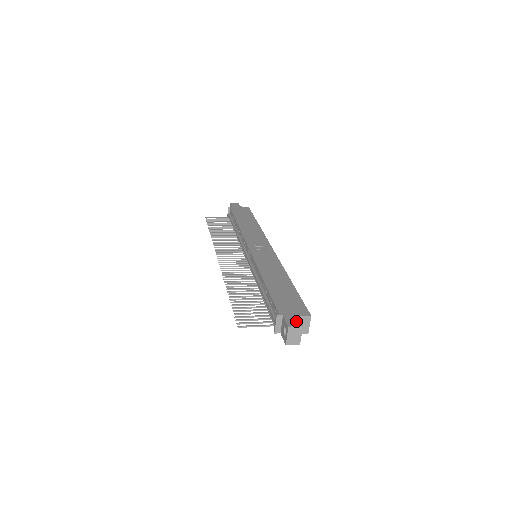
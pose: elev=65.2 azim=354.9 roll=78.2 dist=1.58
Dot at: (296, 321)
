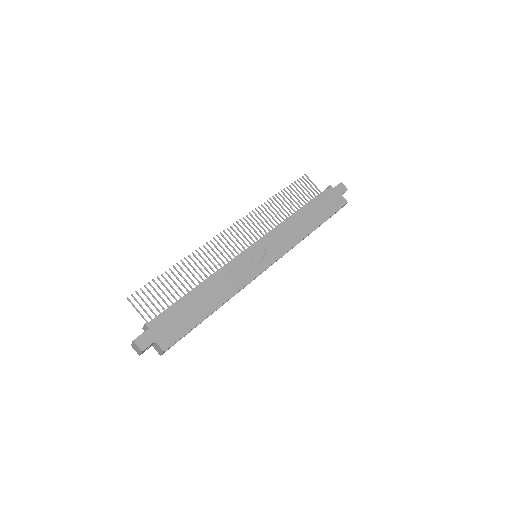
Dot at: (146, 343)
